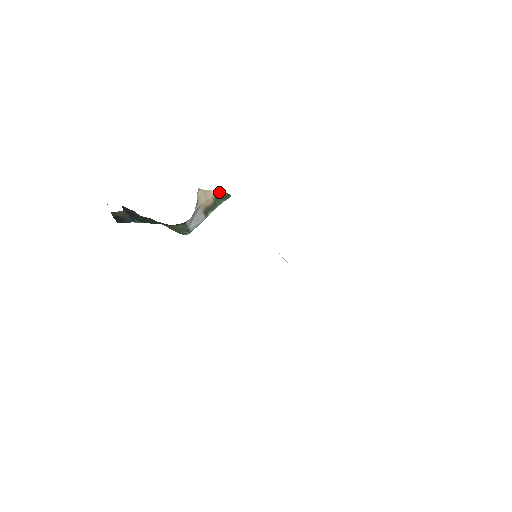
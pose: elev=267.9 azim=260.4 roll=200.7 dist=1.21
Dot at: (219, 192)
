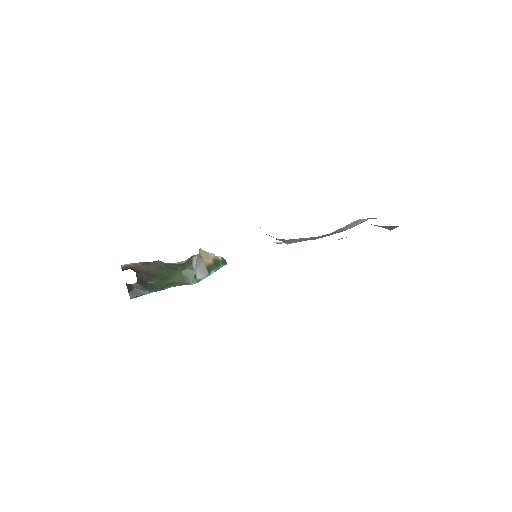
Dot at: (217, 256)
